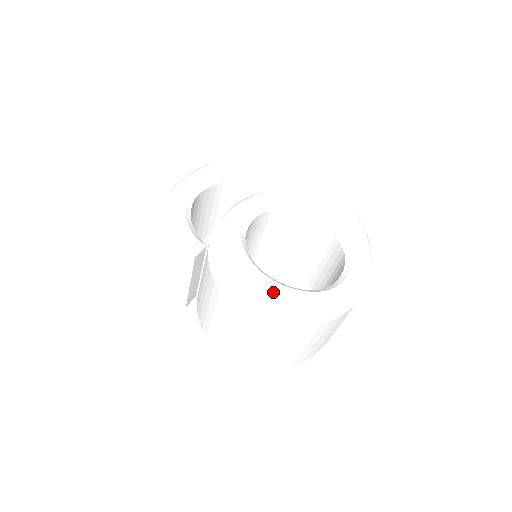
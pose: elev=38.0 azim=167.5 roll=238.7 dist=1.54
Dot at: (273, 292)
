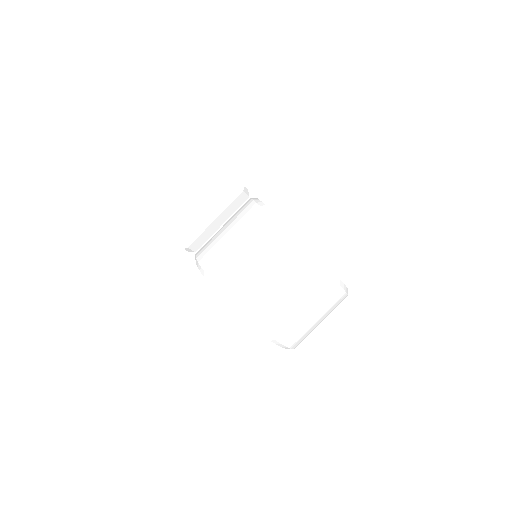
Dot at: occluded
